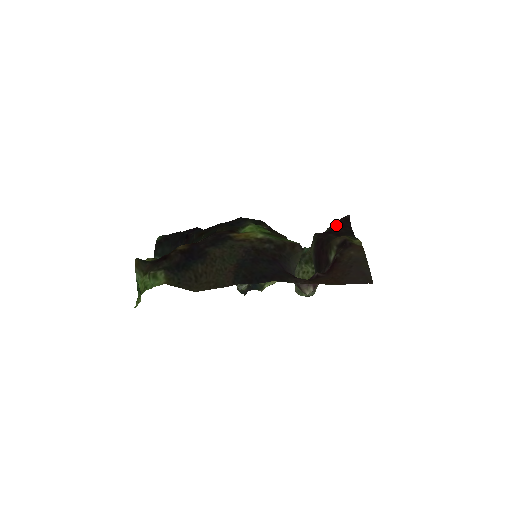
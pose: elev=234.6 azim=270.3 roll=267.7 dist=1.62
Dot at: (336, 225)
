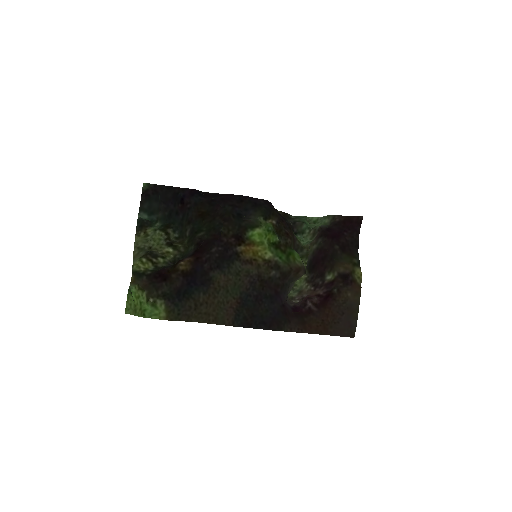
Dot at: (345, 220)
